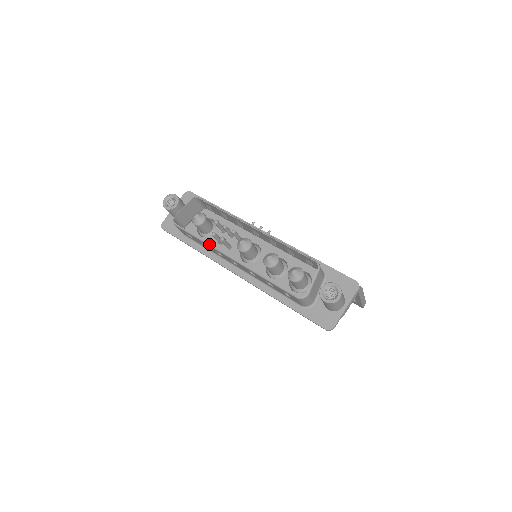
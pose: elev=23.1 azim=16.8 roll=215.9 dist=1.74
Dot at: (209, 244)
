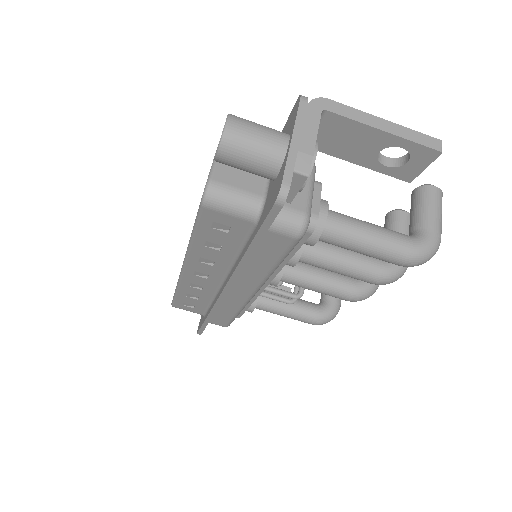
Dot at: (177, 283)
